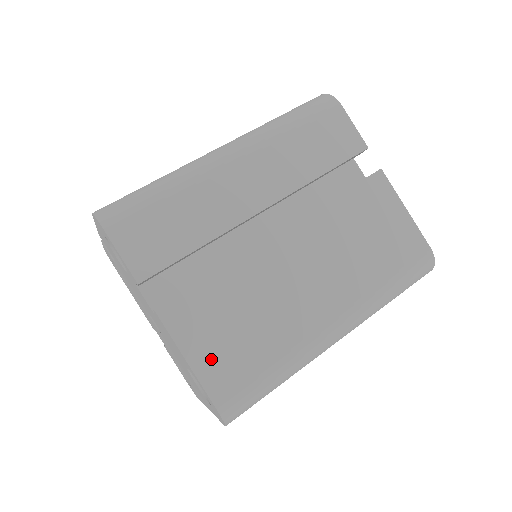
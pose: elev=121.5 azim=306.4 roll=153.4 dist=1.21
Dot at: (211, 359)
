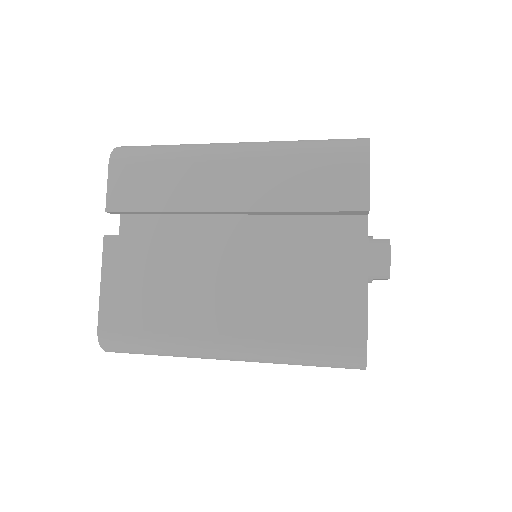
Dot at: (116, 296)
